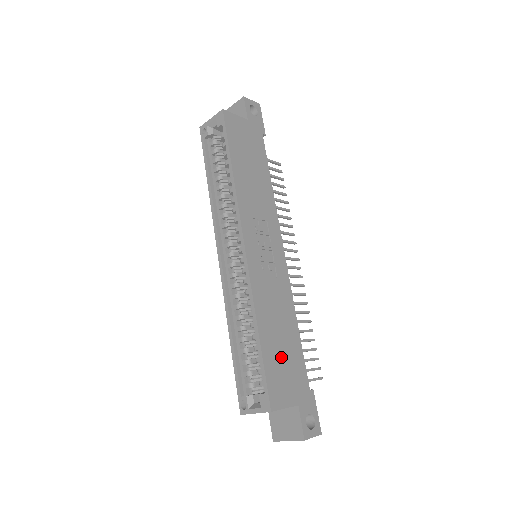
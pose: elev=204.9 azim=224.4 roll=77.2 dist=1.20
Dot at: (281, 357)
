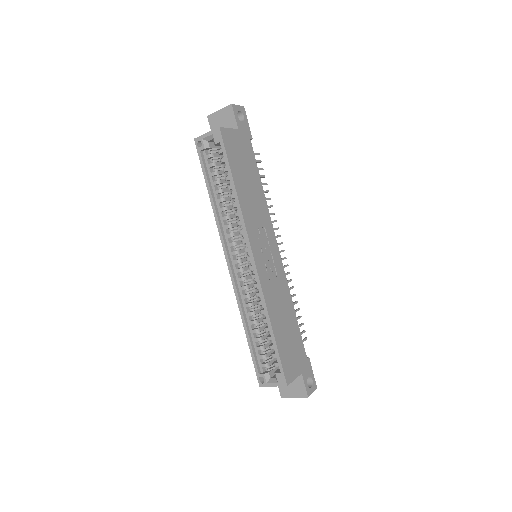
Dot at: (288, 341)
